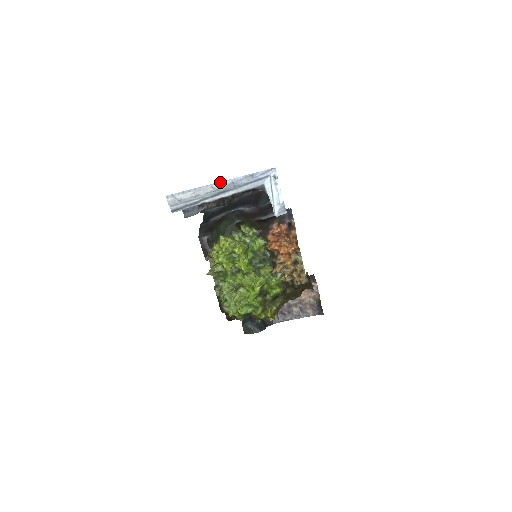
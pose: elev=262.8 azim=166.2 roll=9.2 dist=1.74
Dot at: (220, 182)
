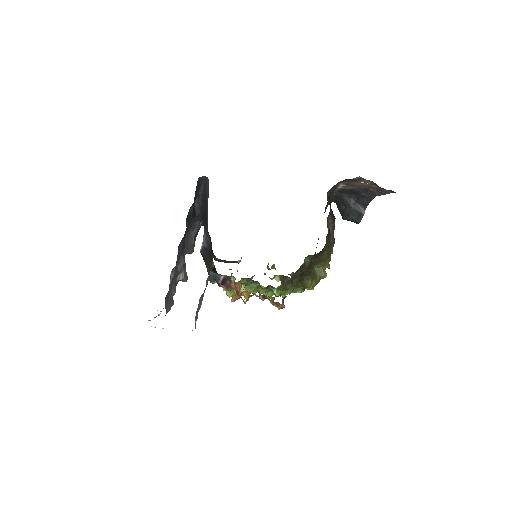
Dot at: occluded
